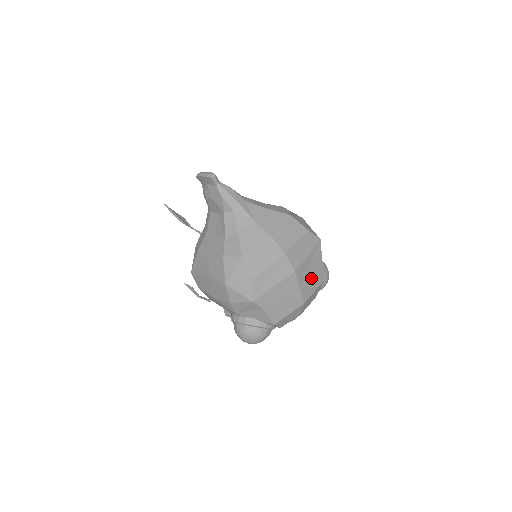
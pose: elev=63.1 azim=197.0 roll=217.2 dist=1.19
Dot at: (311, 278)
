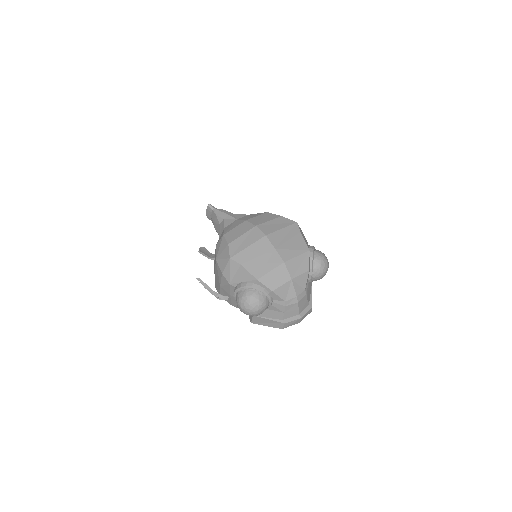
Dot at: (289, 245)
